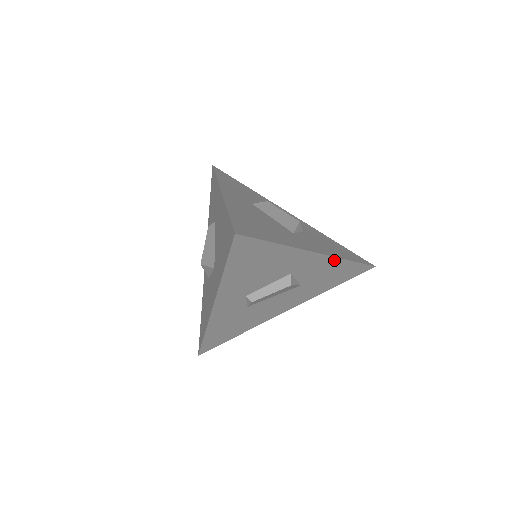
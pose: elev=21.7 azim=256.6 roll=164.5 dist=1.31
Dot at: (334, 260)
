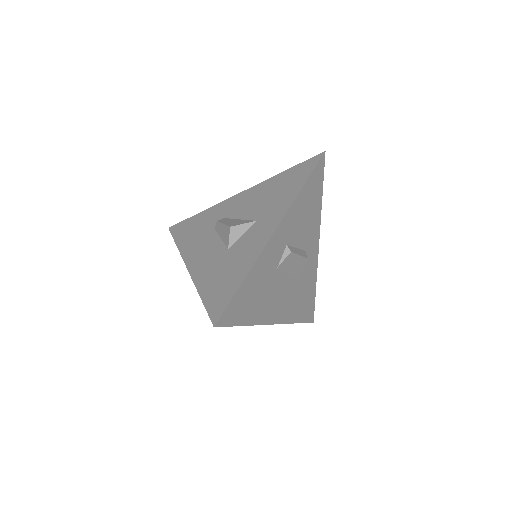
Dot at: (315, 270)
